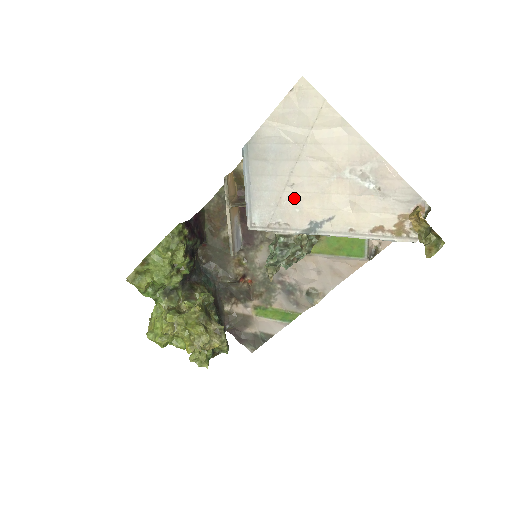
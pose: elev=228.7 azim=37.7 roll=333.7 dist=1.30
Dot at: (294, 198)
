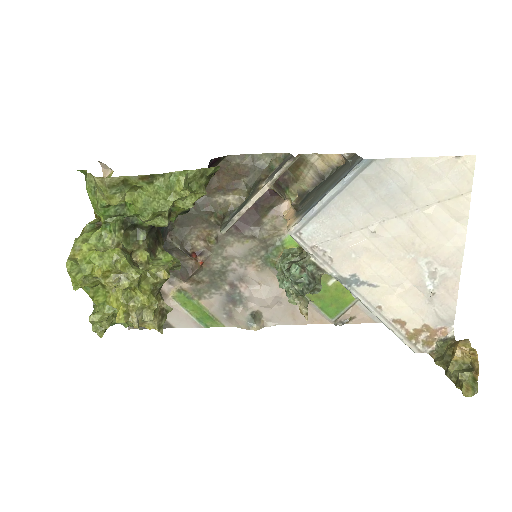
Dot at: (362, 243)
